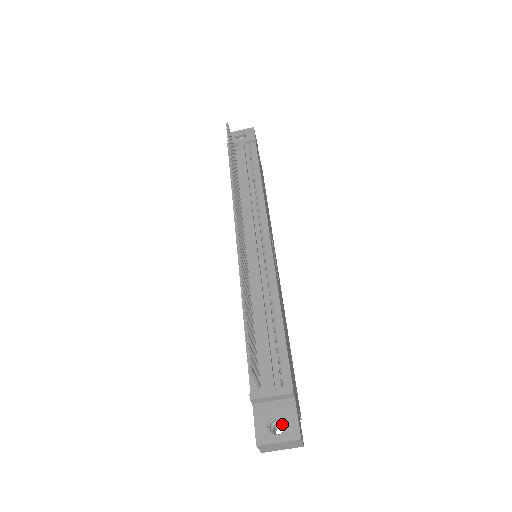
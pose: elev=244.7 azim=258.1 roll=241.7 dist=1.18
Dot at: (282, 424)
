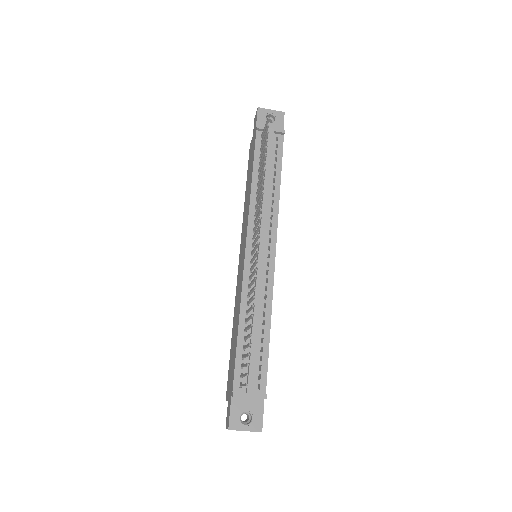
Dot at: (249, 415)
